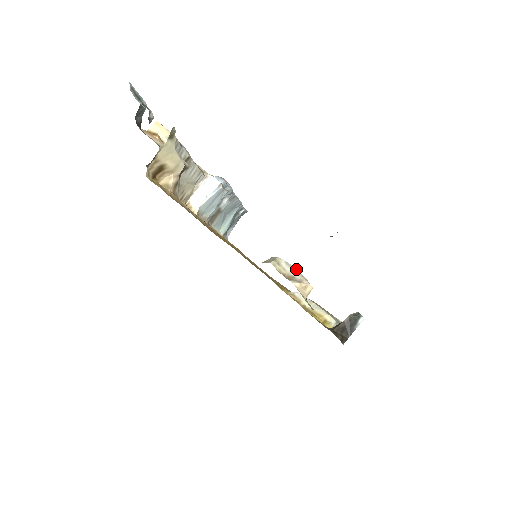
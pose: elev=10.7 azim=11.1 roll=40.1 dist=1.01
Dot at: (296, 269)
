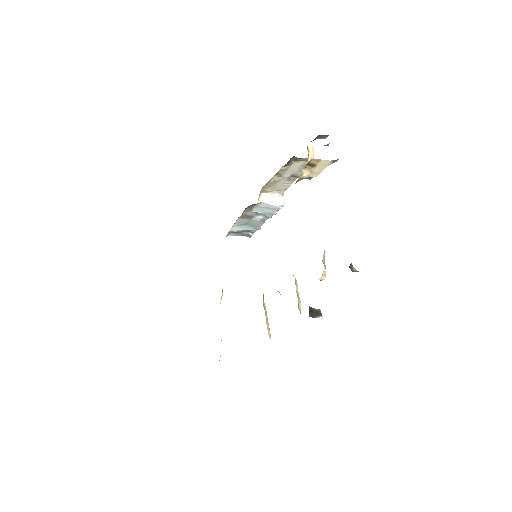
Dot at: occluded
